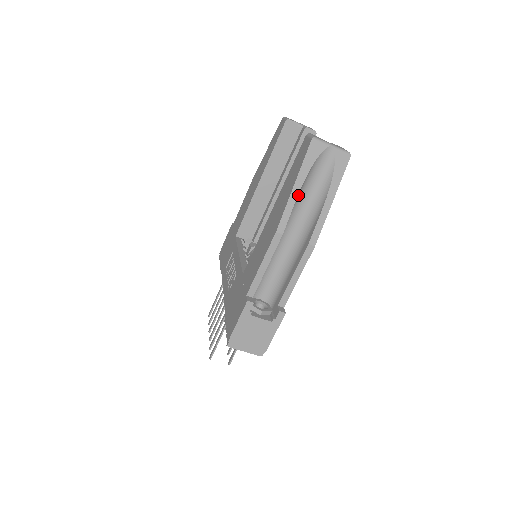
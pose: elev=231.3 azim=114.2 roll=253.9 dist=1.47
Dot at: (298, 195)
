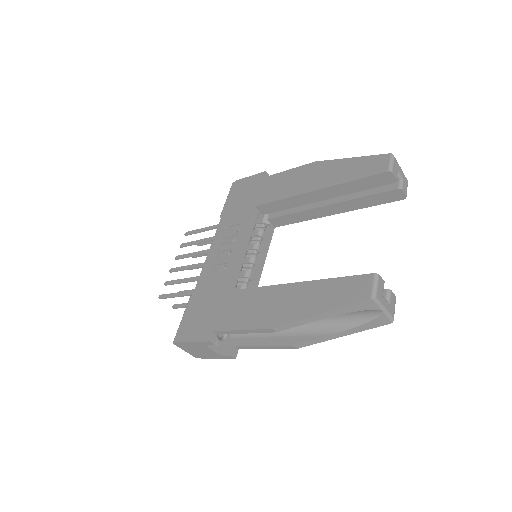
Dot at: occluded
